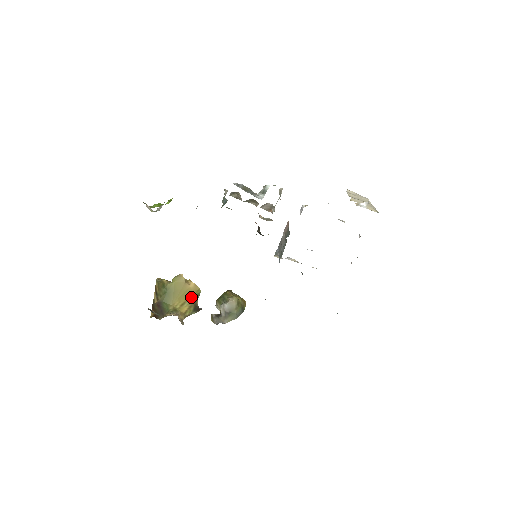
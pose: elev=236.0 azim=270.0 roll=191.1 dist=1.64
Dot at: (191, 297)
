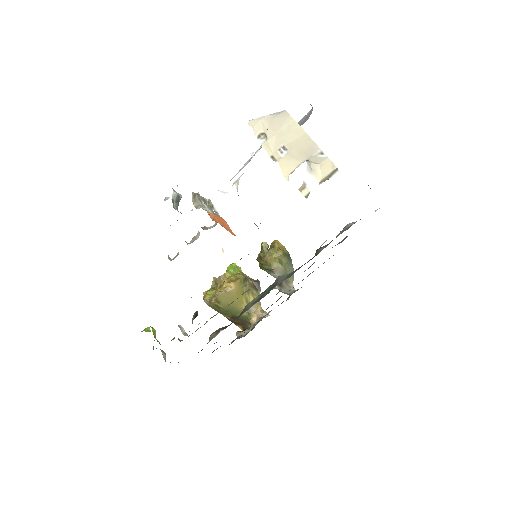
Dot at: (243, 289)
